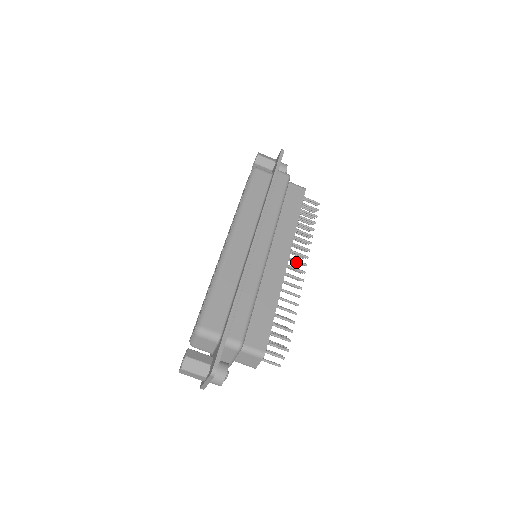
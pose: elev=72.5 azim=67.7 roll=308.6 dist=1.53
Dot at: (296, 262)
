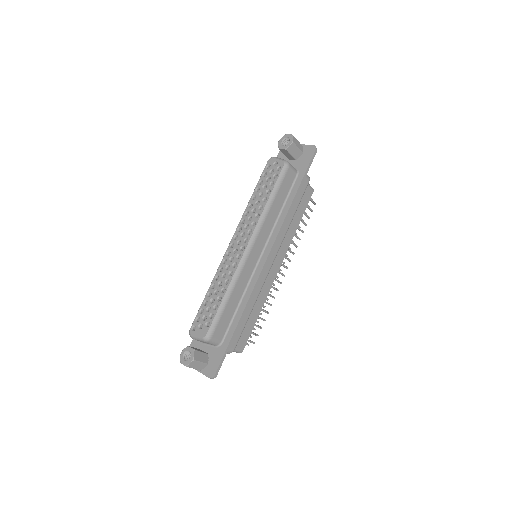
Dot at: occluded
